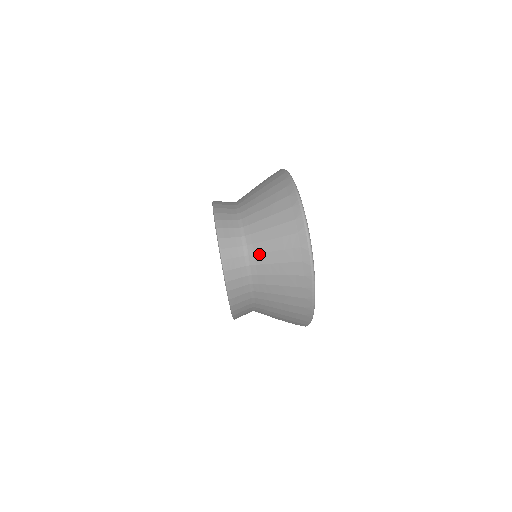
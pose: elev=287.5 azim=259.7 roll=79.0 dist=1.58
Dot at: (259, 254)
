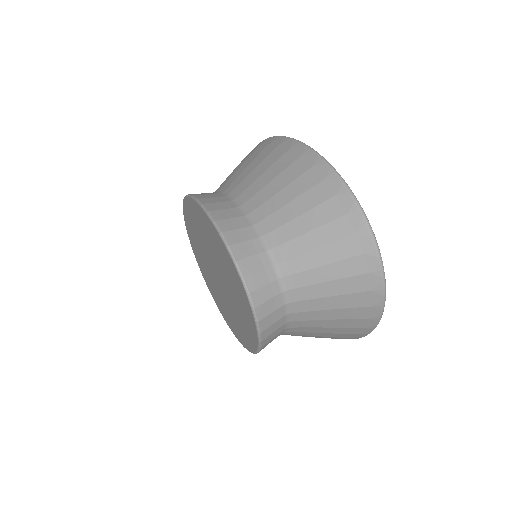
Dot at: (303, 287)
